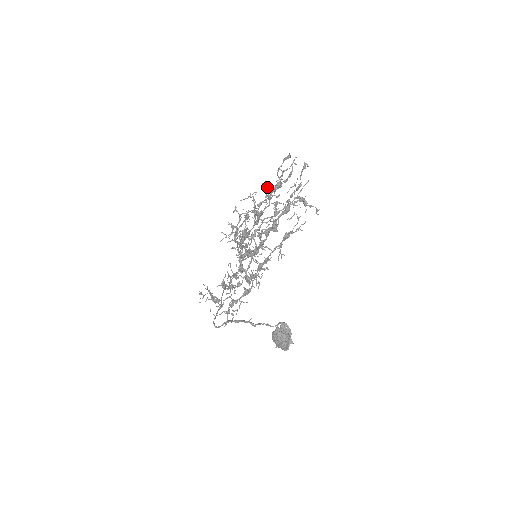
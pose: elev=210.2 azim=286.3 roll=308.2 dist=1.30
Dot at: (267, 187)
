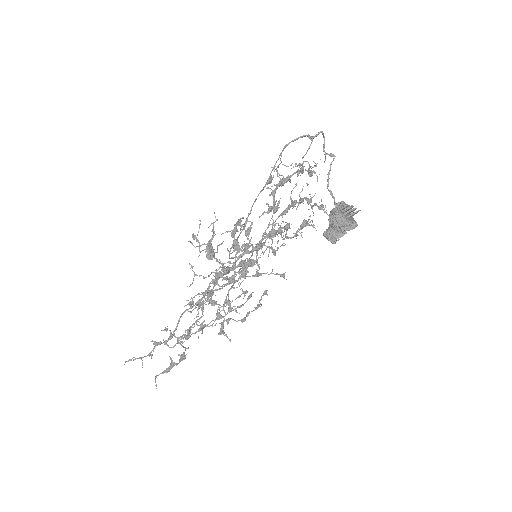
Dot at: (219, 307)
